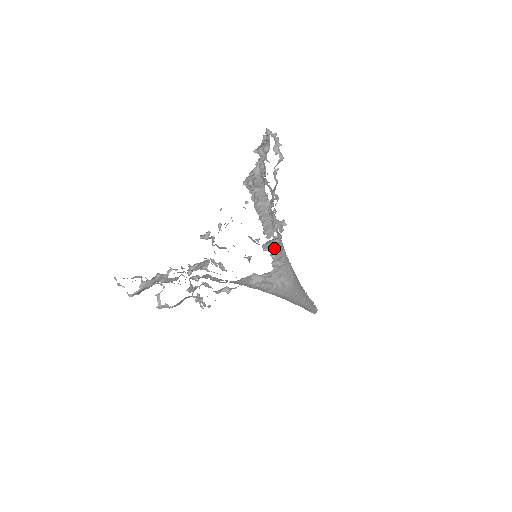
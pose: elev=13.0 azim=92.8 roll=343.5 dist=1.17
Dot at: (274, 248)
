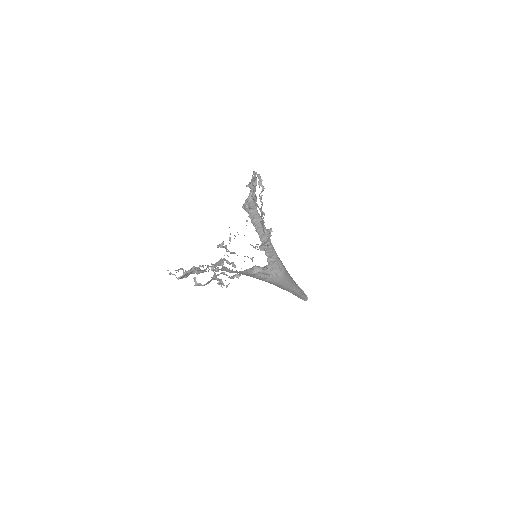
Dot at: (267, 248)
